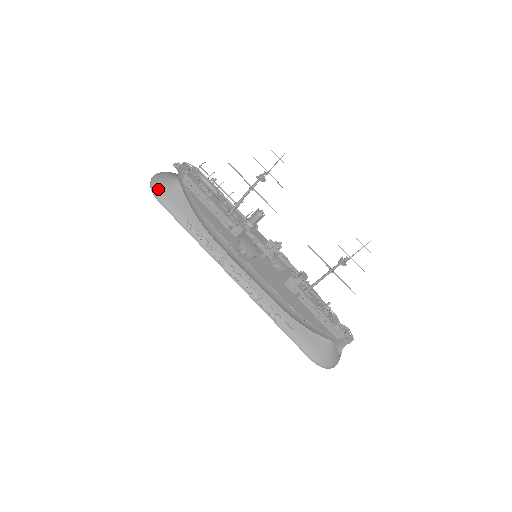
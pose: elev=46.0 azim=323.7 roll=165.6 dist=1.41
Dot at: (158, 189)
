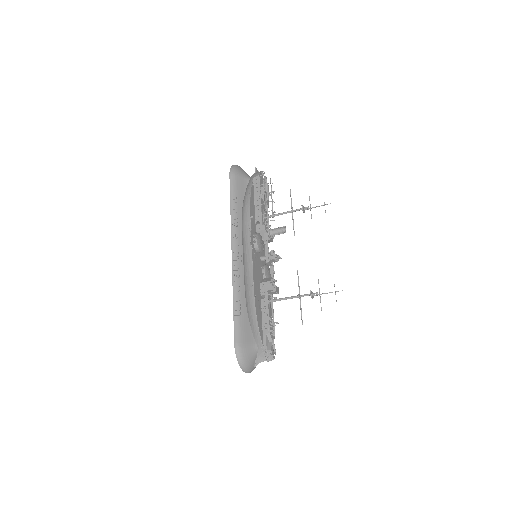
Dot at: (236, 169)
